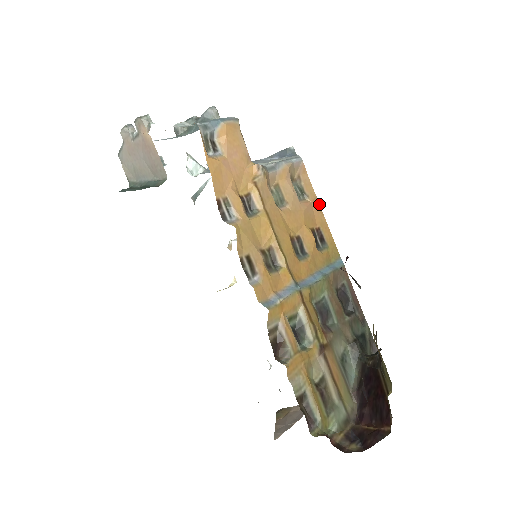
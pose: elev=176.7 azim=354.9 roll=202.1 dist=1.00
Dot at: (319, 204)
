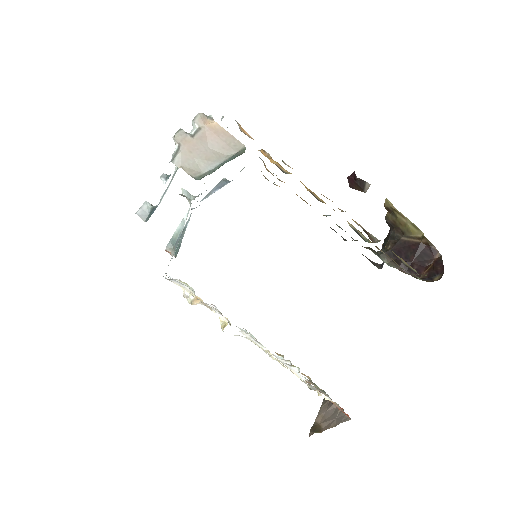
Dot at: occluded
